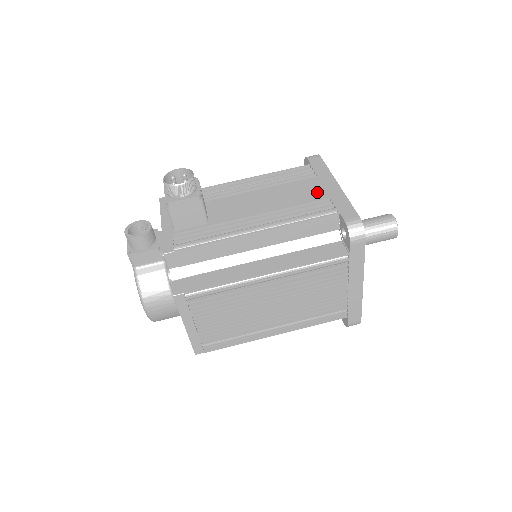
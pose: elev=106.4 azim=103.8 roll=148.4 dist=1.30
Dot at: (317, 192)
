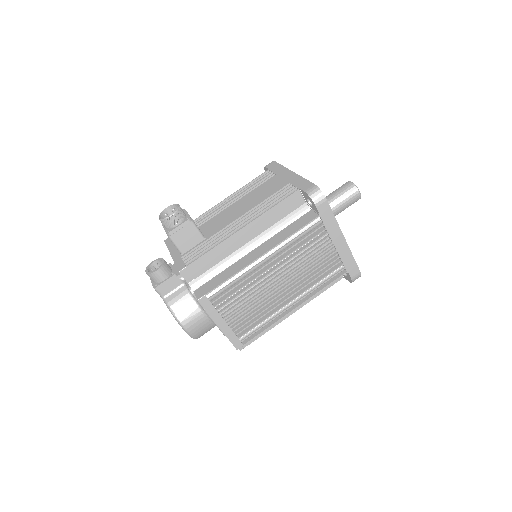
Dot at: (279, 184)
